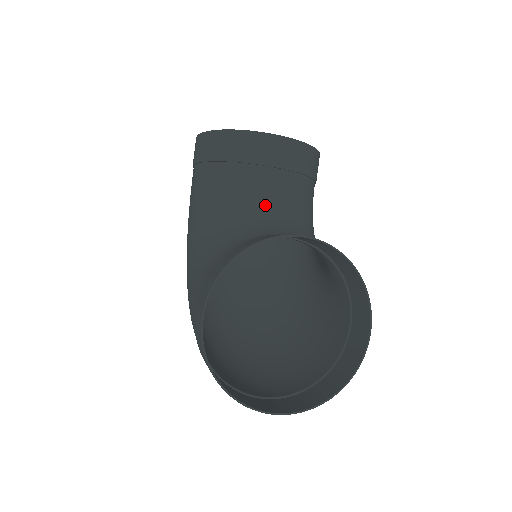
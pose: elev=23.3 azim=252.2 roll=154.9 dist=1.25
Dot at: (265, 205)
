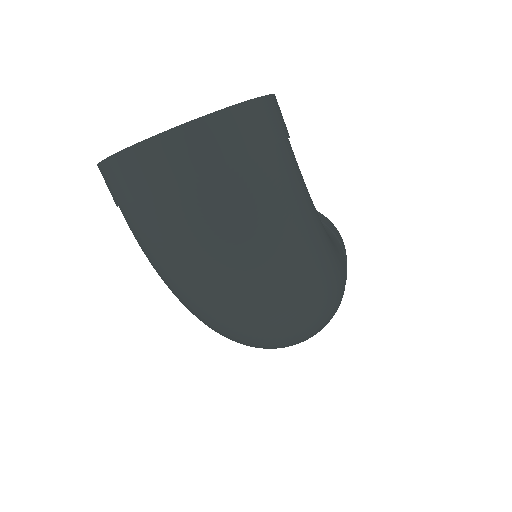
Dot at: occluded
